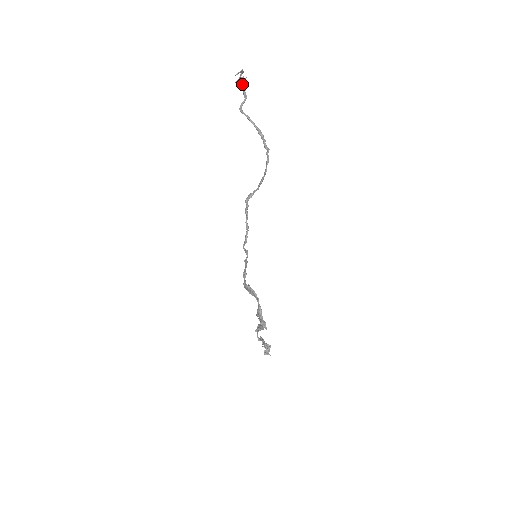
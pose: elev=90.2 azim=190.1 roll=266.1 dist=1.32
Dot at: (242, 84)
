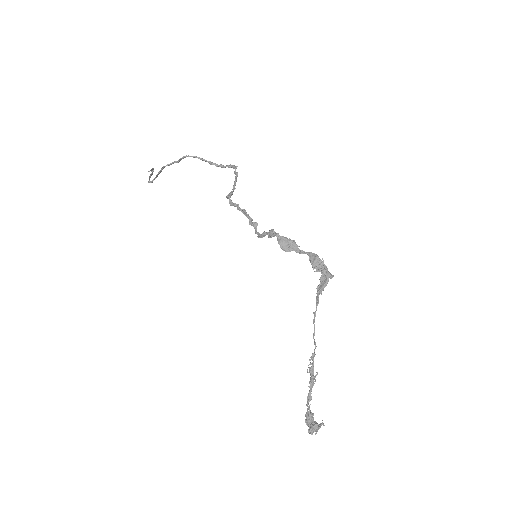
Dot at: (162, 168)
